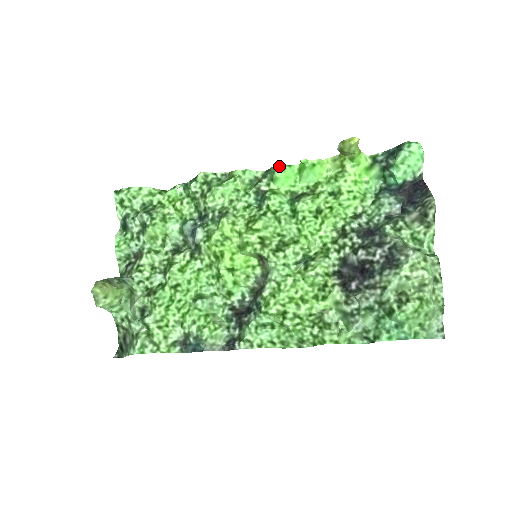
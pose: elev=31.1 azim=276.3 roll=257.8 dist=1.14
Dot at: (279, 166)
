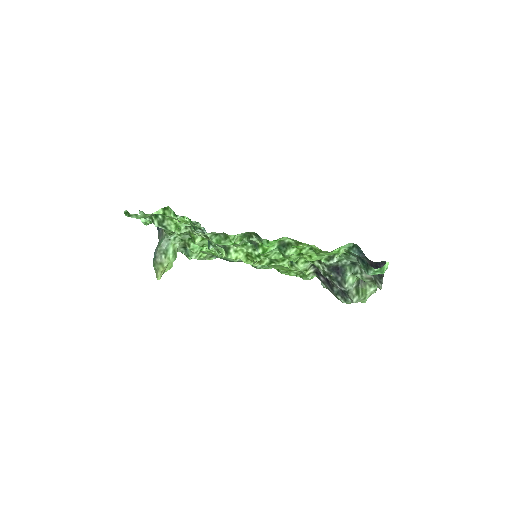
Dot at: (267, 241)
